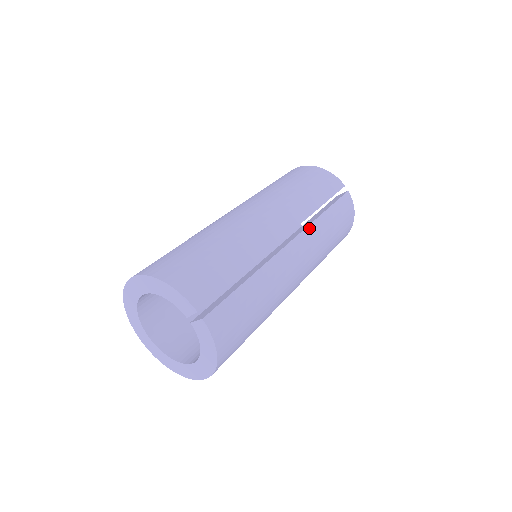
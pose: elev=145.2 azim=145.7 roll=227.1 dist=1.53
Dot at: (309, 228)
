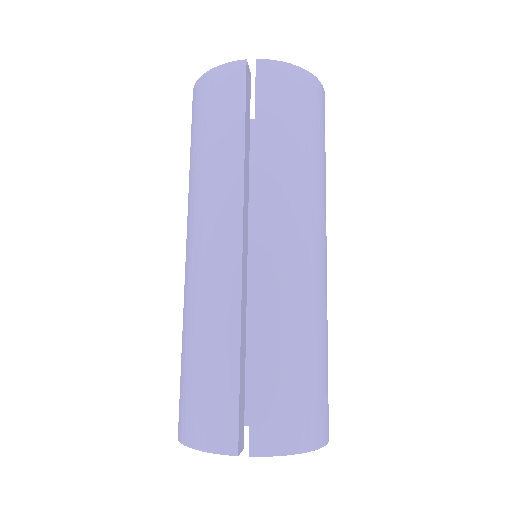
Dot at: (257, 191)
